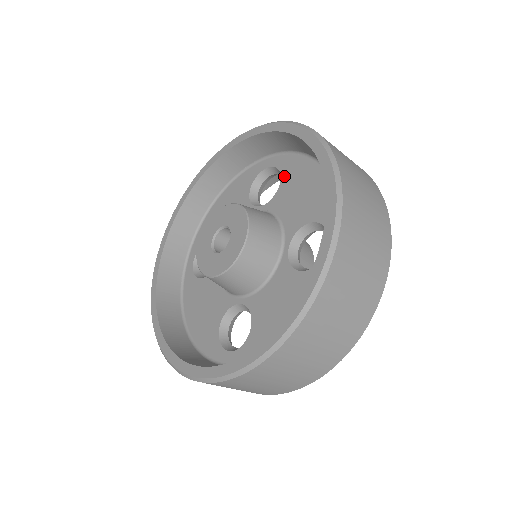
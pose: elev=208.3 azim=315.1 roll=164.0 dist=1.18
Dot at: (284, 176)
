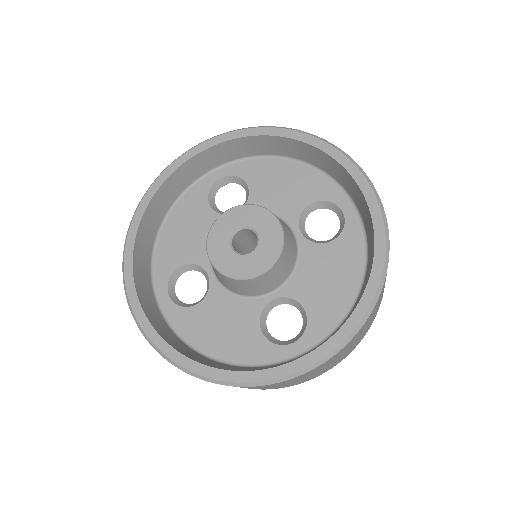
Dot at: (339, 242)
